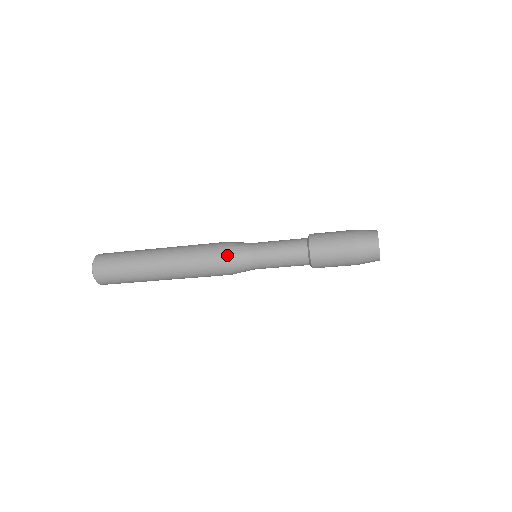
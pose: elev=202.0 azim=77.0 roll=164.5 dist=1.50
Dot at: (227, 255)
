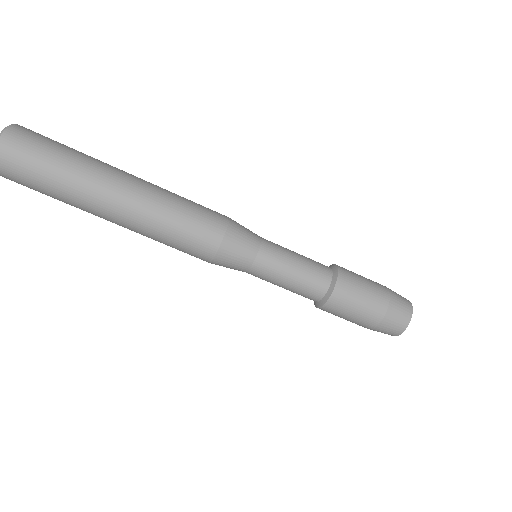
Dot at: occluded
